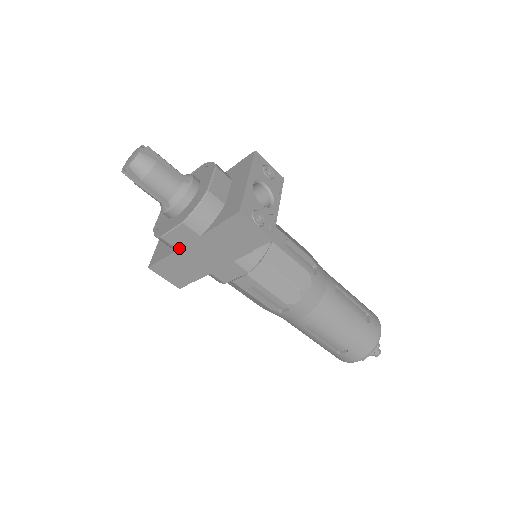
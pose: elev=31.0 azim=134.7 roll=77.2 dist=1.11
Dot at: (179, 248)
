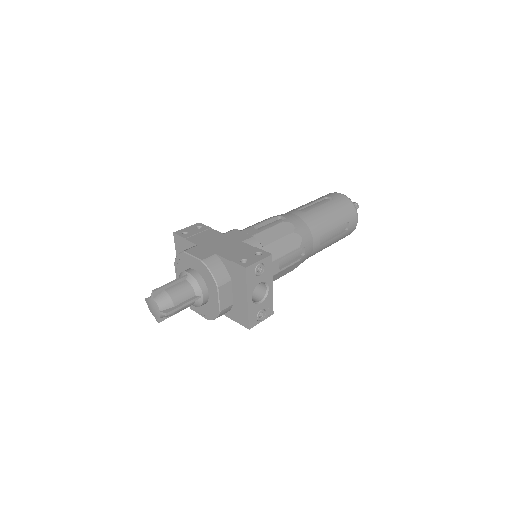
Dot at: occluded
